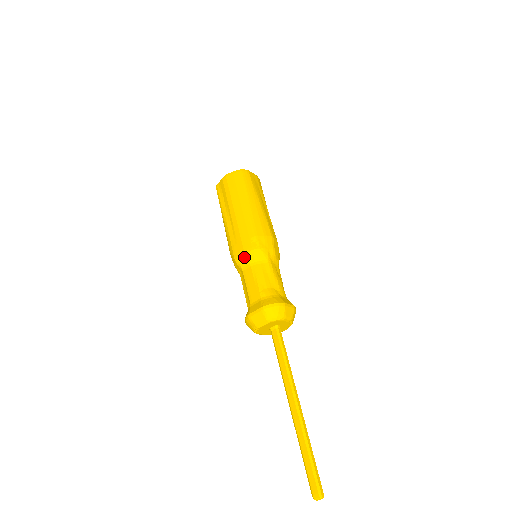
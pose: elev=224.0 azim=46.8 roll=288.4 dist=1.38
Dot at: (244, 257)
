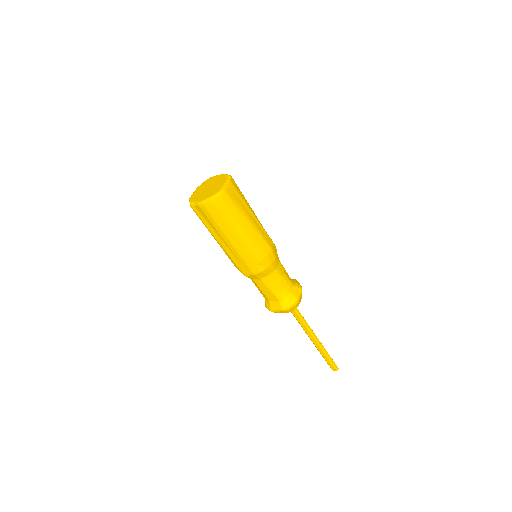
Dot at: (254, 276)
